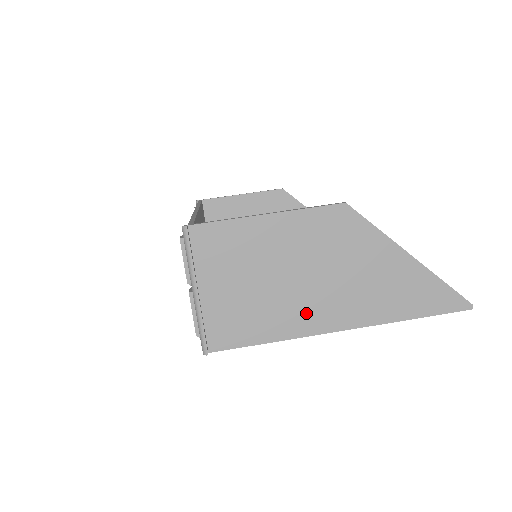
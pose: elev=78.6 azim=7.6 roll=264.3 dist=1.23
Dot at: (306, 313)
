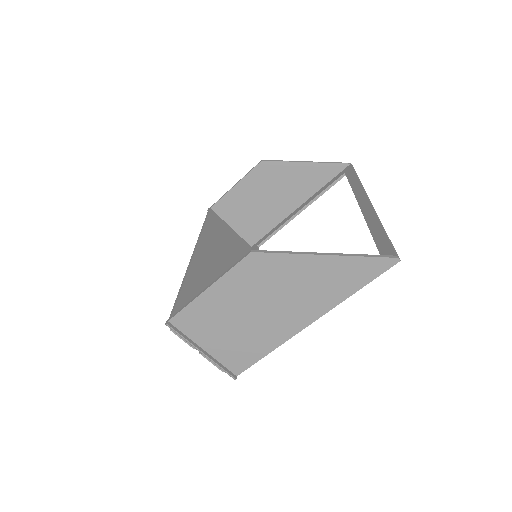
Dot at: (278, 327)
